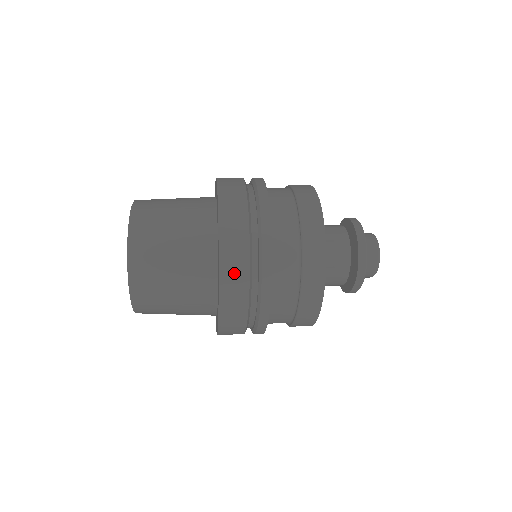
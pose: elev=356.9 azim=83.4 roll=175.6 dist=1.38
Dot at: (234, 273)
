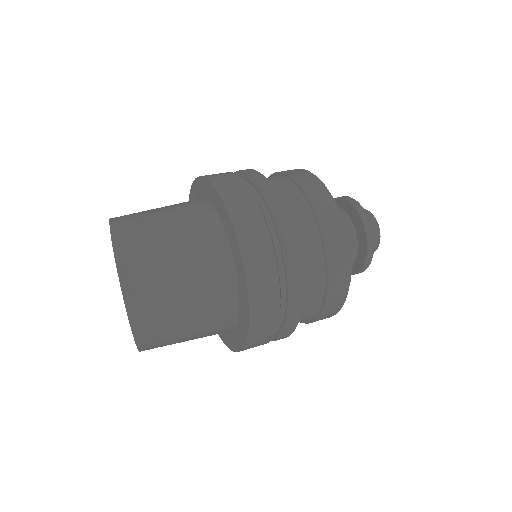
Dot at: (263, 328)
